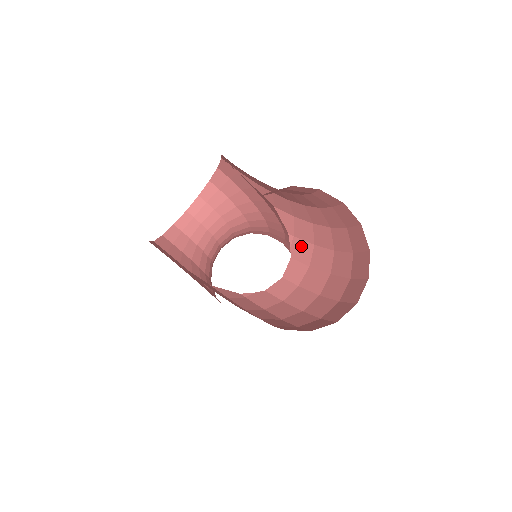
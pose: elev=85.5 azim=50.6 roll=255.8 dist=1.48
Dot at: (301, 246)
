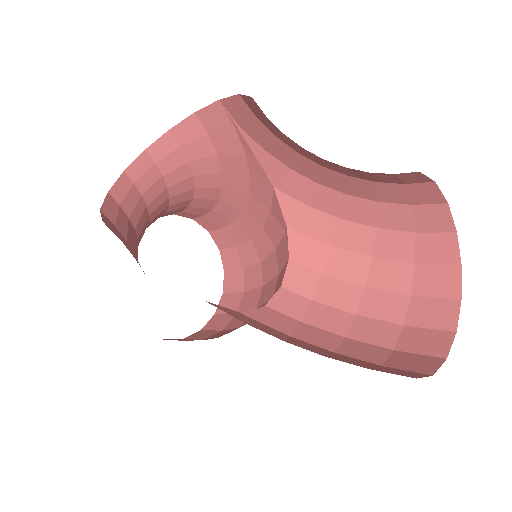
Dot at: (309, 245)
